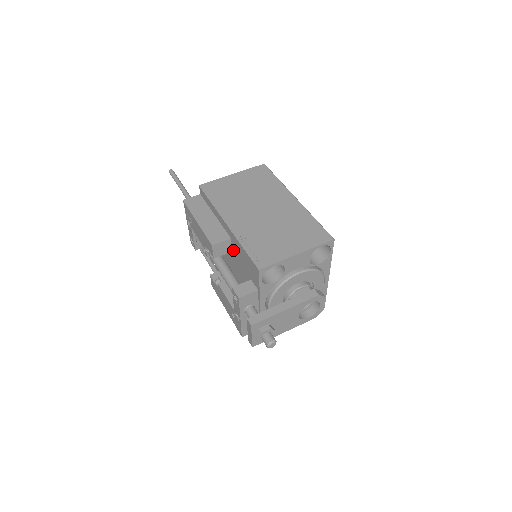
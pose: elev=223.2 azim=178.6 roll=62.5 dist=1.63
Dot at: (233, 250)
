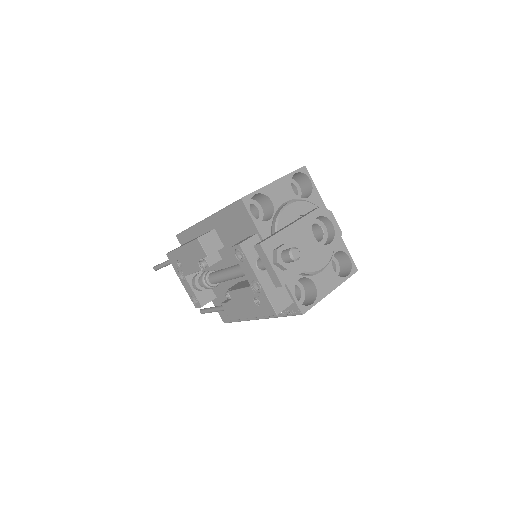
Dot at: (223, 241)
